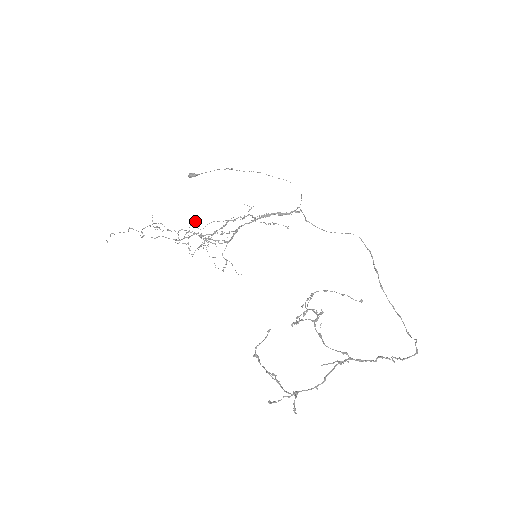
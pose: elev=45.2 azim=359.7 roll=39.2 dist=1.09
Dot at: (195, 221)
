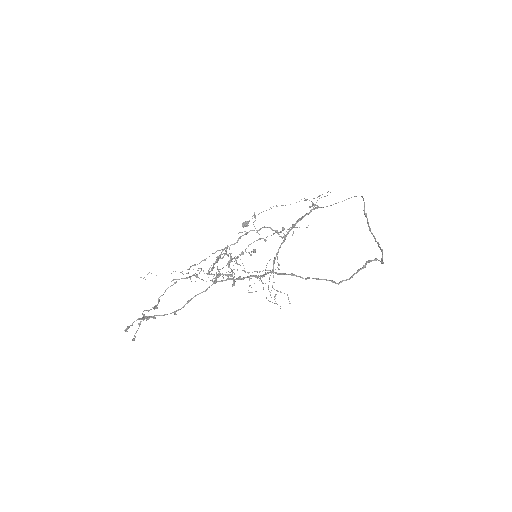
Dot at: occluded
